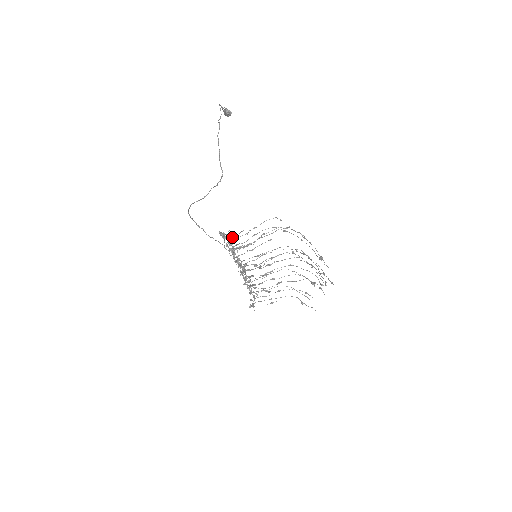
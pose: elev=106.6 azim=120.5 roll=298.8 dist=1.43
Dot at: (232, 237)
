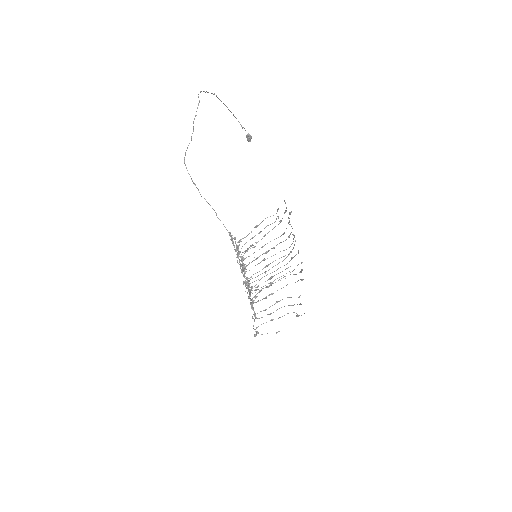
Dot at: (245, 252)
